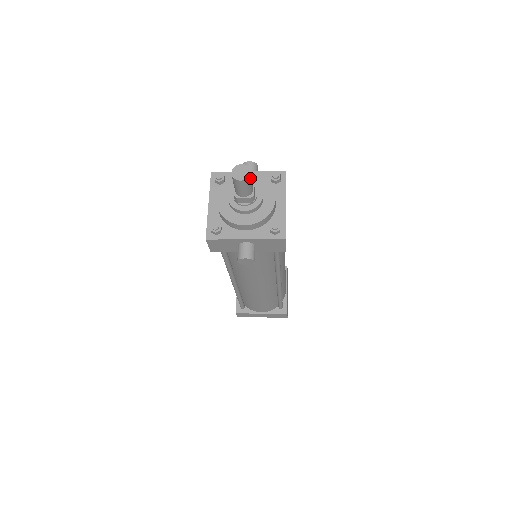
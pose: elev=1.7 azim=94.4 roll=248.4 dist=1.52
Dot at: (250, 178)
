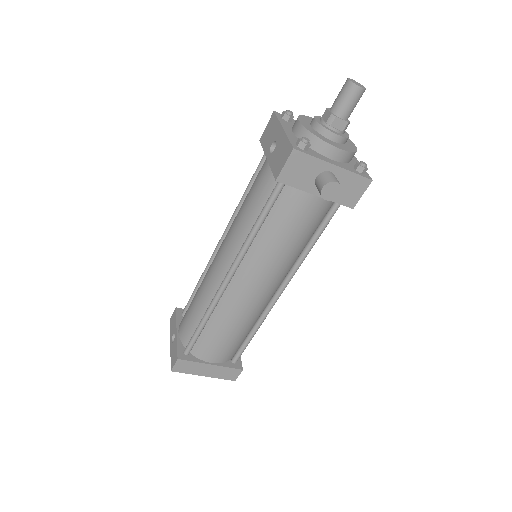
Dot at: (362, 94)
